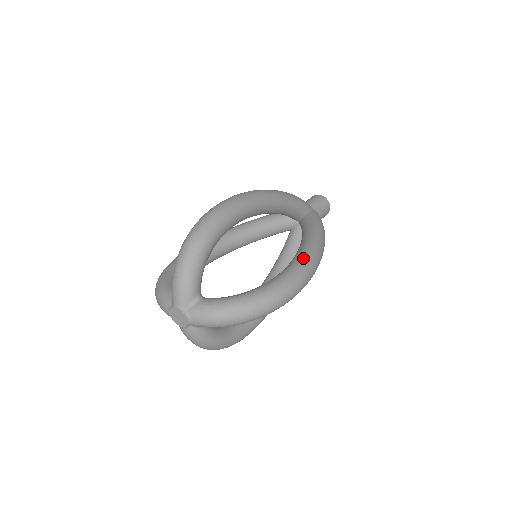
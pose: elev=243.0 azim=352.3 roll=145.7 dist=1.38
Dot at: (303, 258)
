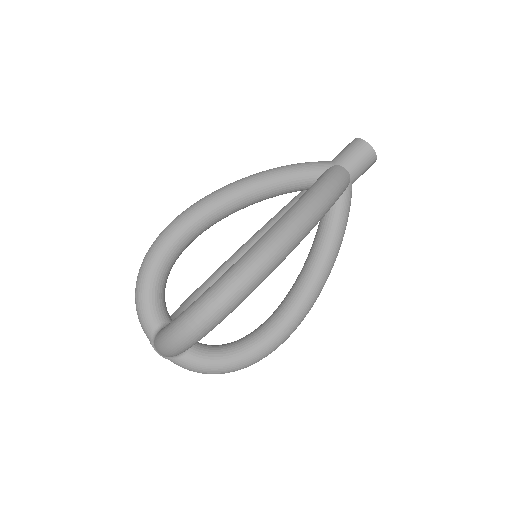
Dot at: (251, 248)
